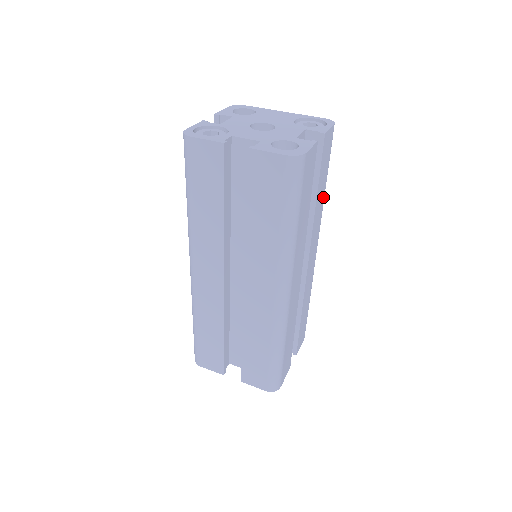
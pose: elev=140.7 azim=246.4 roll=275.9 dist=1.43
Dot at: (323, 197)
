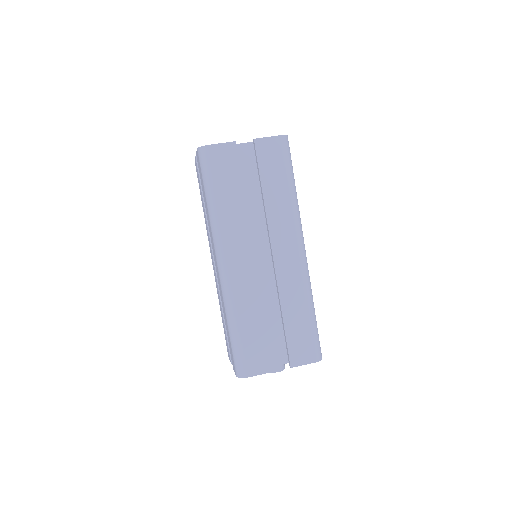
Dot at: occluded
